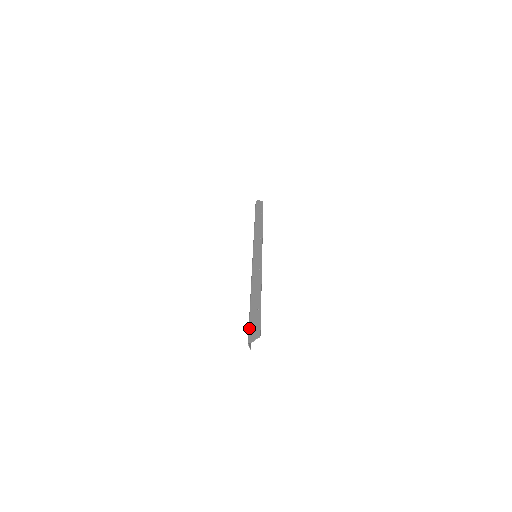
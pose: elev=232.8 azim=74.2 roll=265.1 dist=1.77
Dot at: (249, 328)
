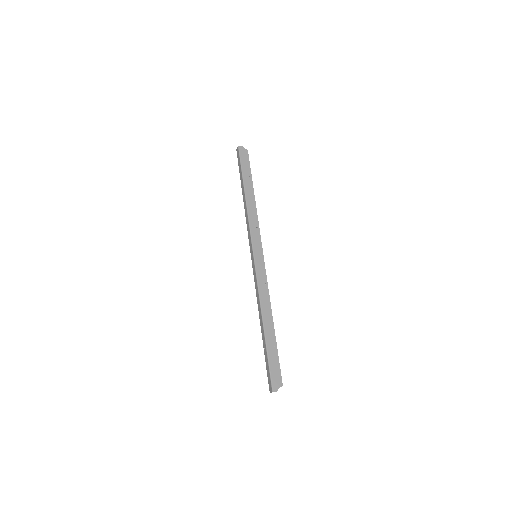
Dot at: (271, 372)
